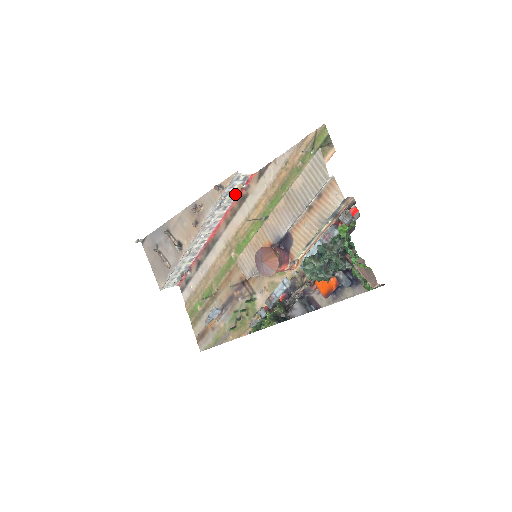
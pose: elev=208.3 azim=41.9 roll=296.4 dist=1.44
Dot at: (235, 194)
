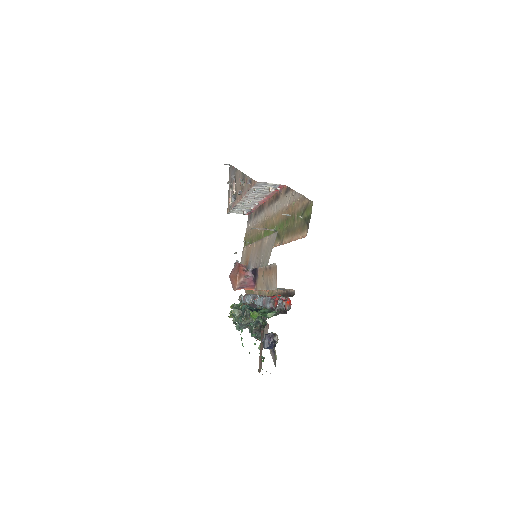
Dot at: occluded
